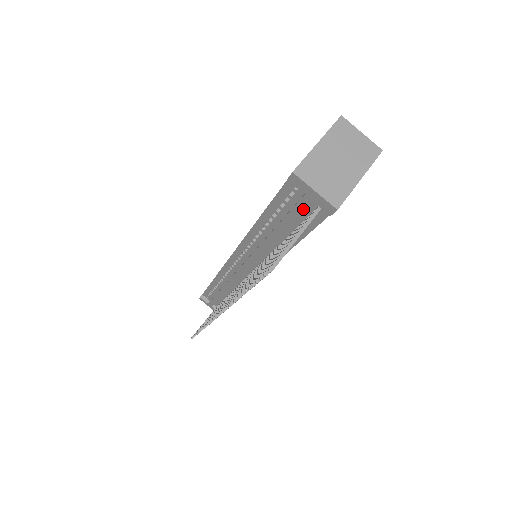
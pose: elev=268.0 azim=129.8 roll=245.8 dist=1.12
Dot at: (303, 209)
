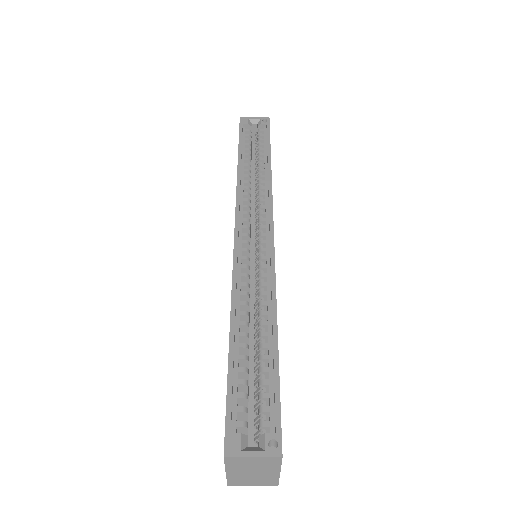
Dot at: occluded
